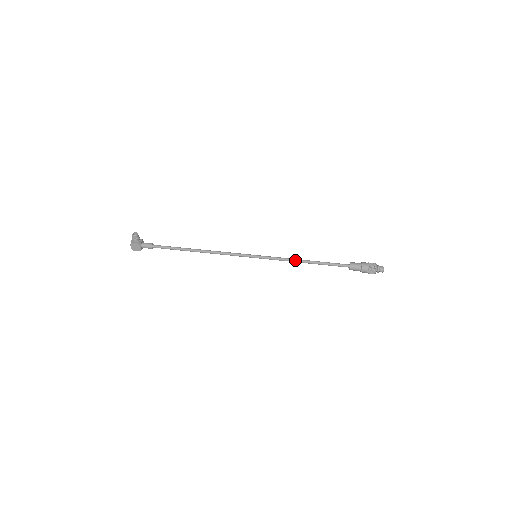
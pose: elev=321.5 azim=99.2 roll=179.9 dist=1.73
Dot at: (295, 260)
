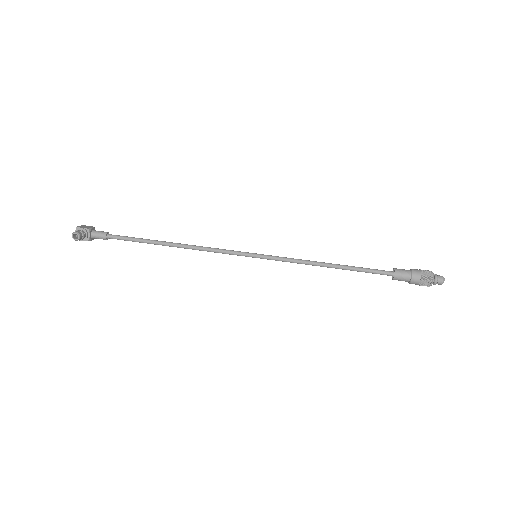
Dot at: (313, 265)
